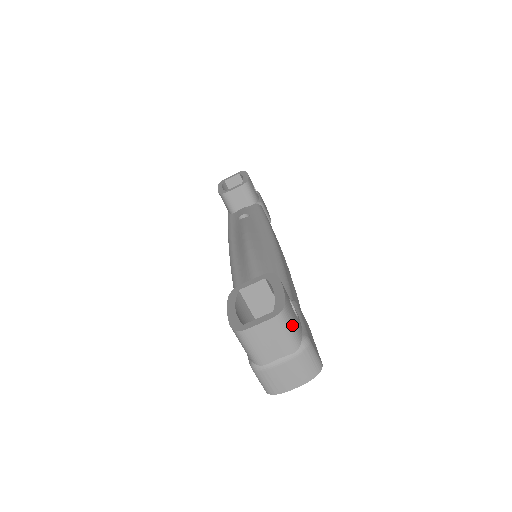
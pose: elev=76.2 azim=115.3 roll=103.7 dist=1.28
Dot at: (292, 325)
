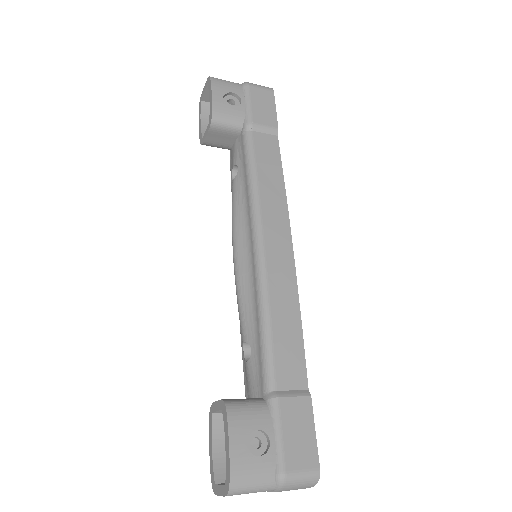
Dot at: (252, 485)
